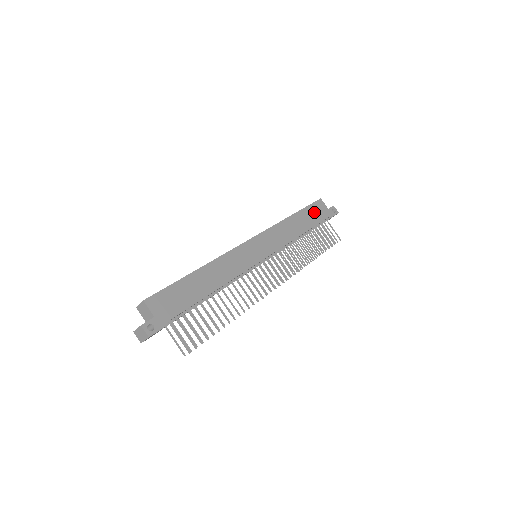
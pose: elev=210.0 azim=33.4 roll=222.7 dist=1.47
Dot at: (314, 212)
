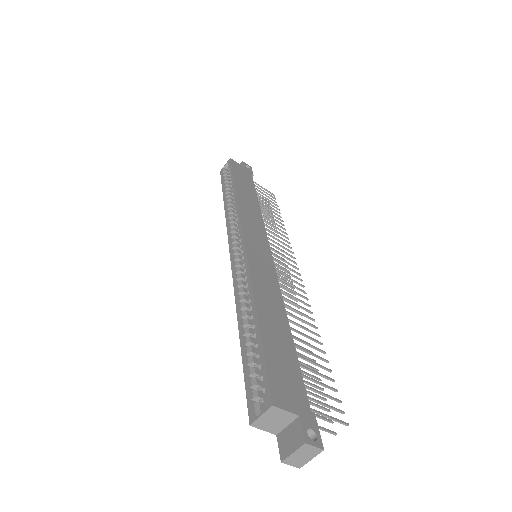
Dot at: (241, 176)
